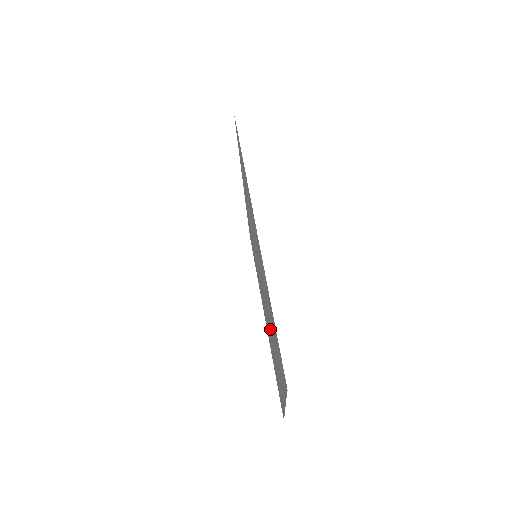
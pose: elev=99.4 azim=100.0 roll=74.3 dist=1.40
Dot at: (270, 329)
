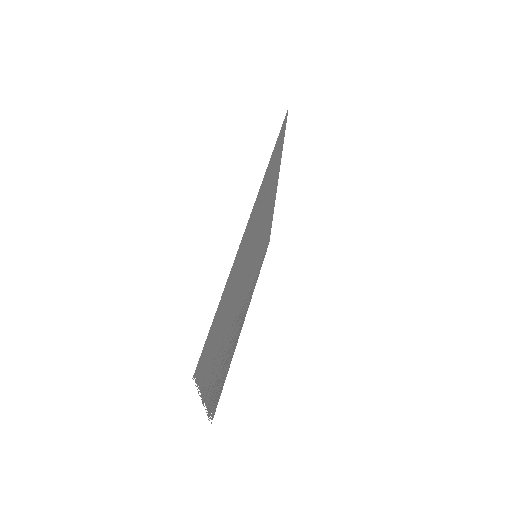
Dot at: (229, 327)
